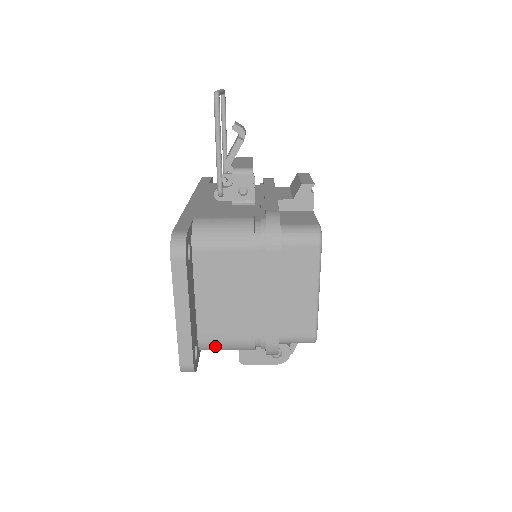
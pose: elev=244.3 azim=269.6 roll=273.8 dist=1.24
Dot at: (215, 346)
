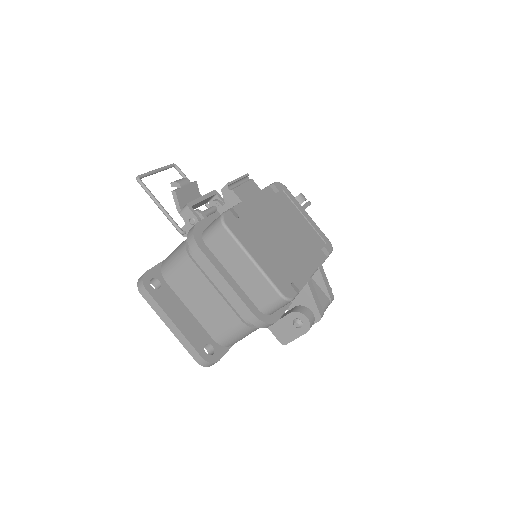
Dot at: (227, 339)
